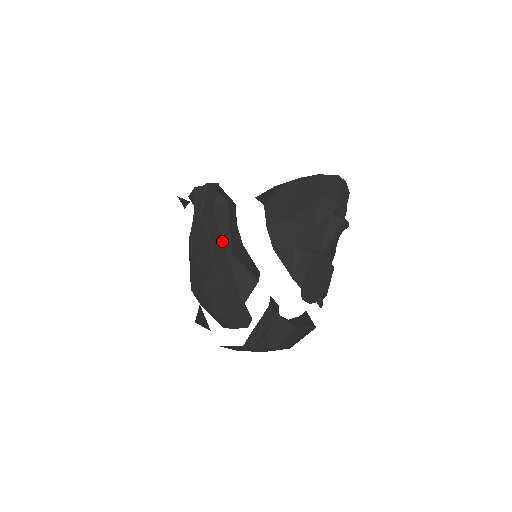
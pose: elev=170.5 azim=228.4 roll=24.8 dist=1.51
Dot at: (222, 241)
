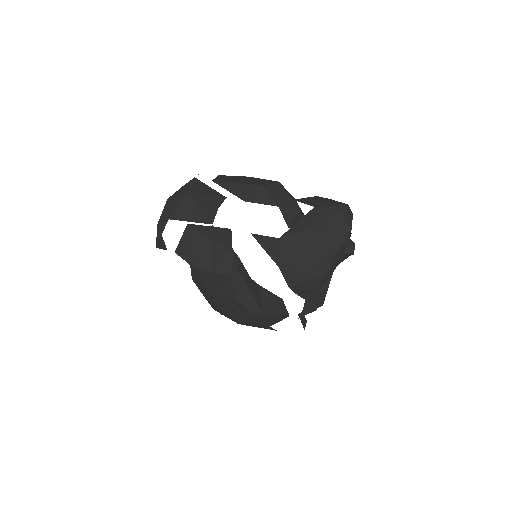
Dot at: (251, 308)
